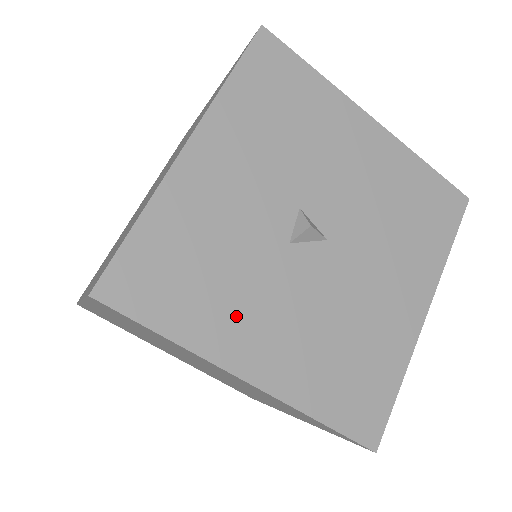
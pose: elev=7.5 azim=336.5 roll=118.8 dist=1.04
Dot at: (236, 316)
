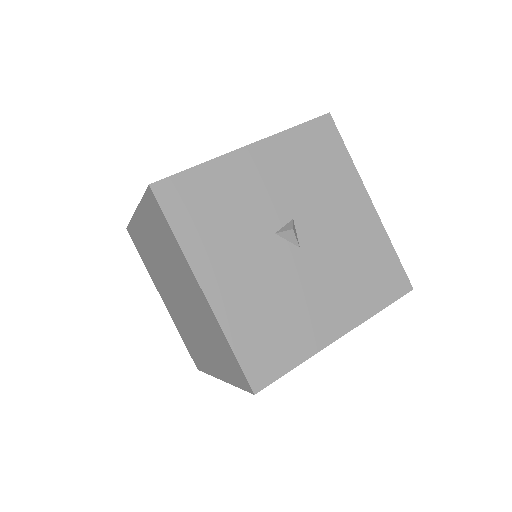
Dot at: (219, 250)
